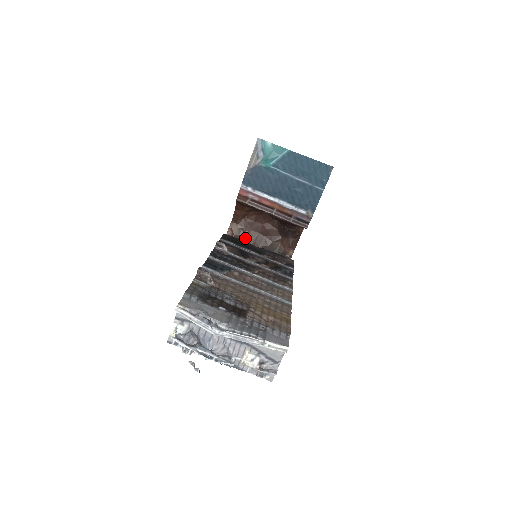
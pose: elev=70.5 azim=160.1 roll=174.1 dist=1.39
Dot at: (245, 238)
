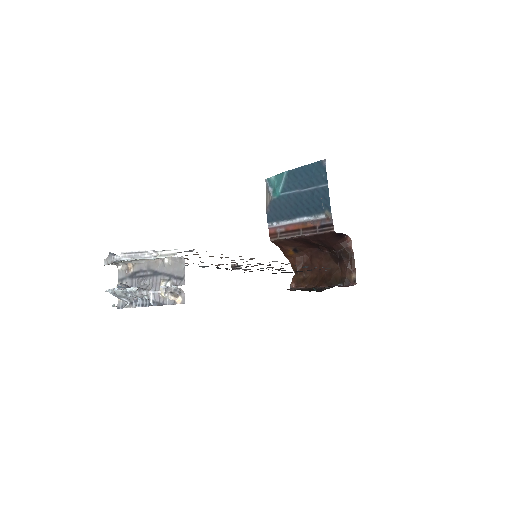
Dot at: (308, 284)
